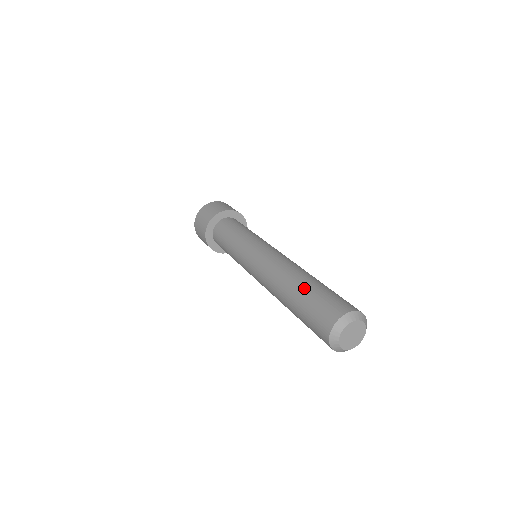
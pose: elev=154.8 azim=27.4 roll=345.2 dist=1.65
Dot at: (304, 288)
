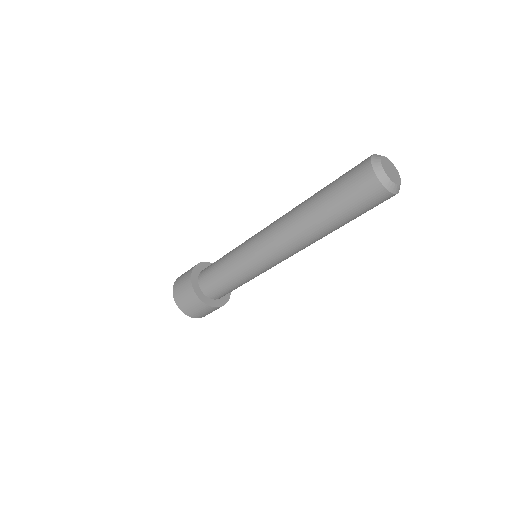
Dot at: occluded
